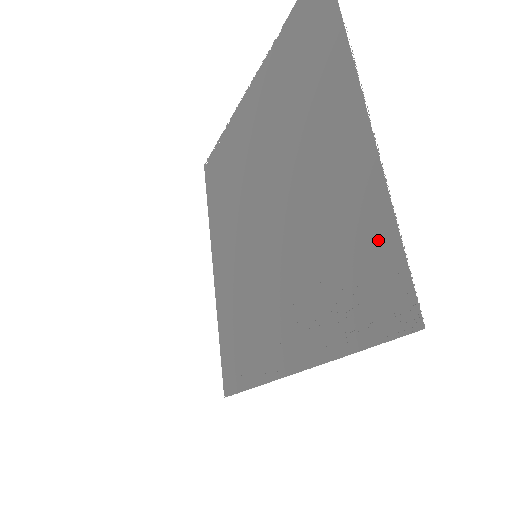
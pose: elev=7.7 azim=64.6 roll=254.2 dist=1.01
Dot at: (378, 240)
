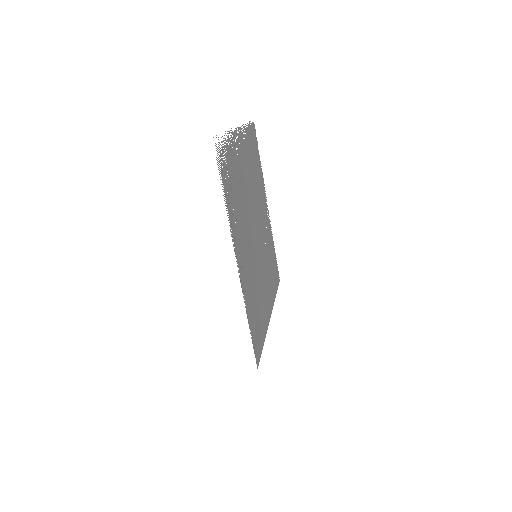
Dot at: occluded
